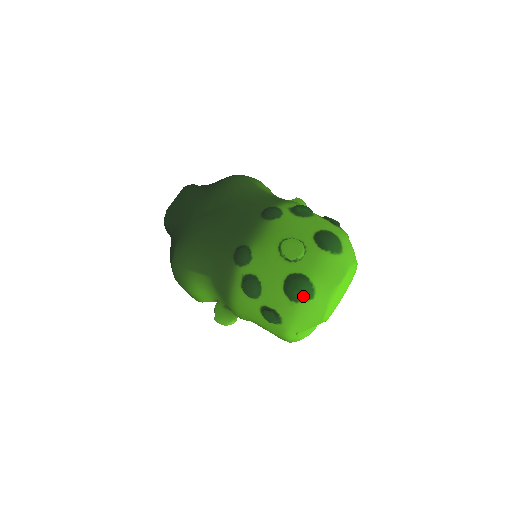
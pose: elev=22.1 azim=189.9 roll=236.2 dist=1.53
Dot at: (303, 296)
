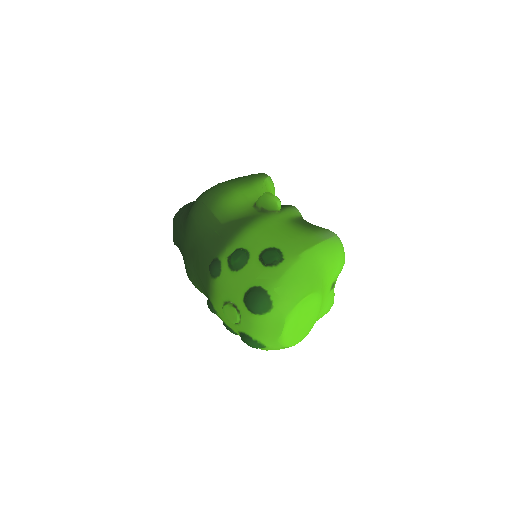
Dot at: (256, 348)
